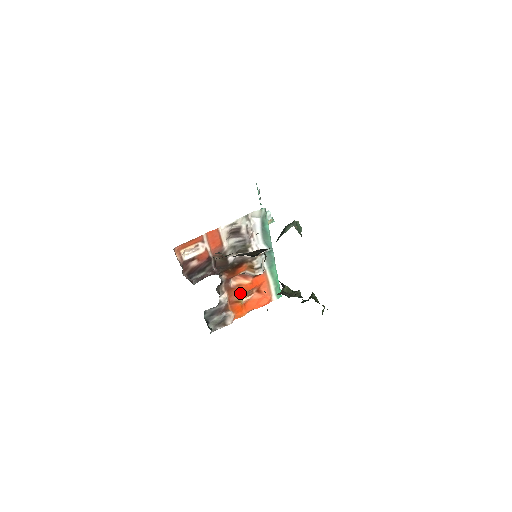
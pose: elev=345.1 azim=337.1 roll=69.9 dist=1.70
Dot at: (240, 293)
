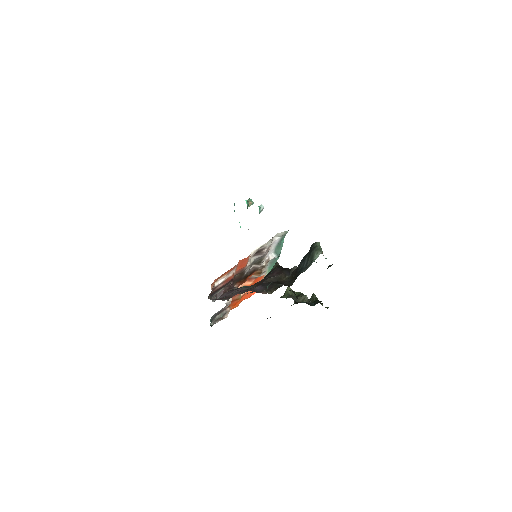
Dot at: occluded
